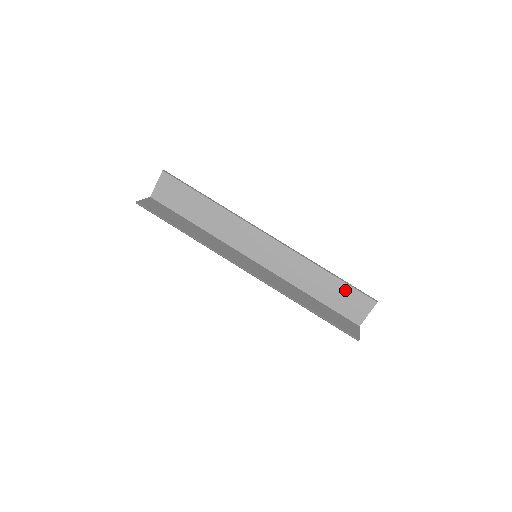
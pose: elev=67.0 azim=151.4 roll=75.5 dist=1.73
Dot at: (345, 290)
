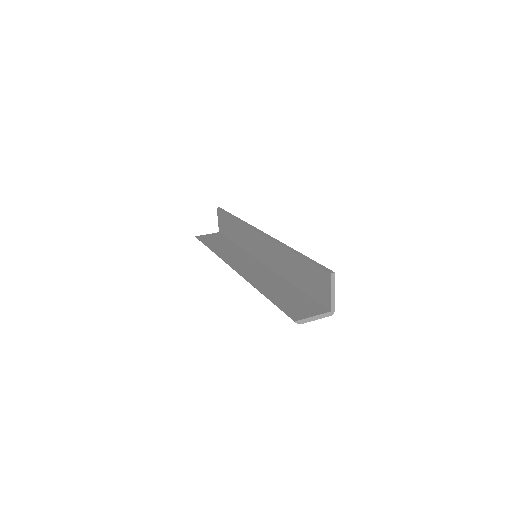
Dot at: (308, 268)
